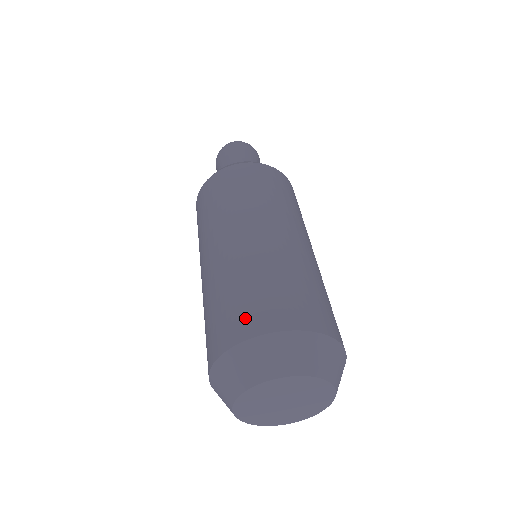
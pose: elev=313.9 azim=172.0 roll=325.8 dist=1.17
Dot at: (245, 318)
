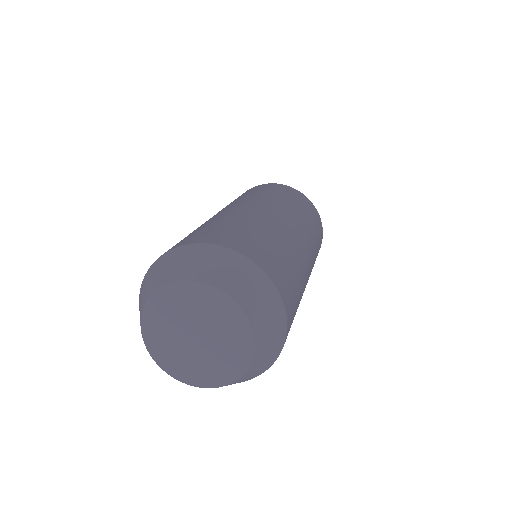
Dot at: (240, 240)
